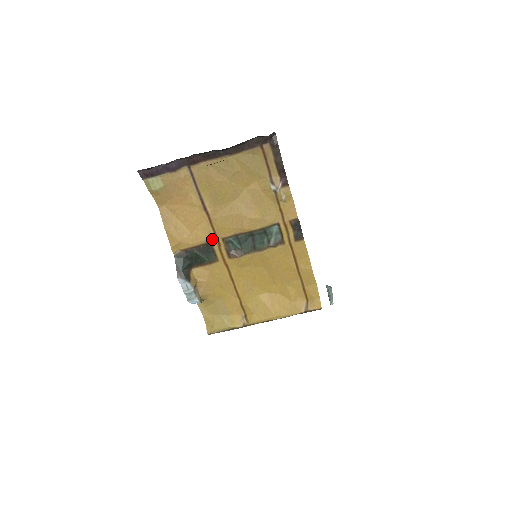
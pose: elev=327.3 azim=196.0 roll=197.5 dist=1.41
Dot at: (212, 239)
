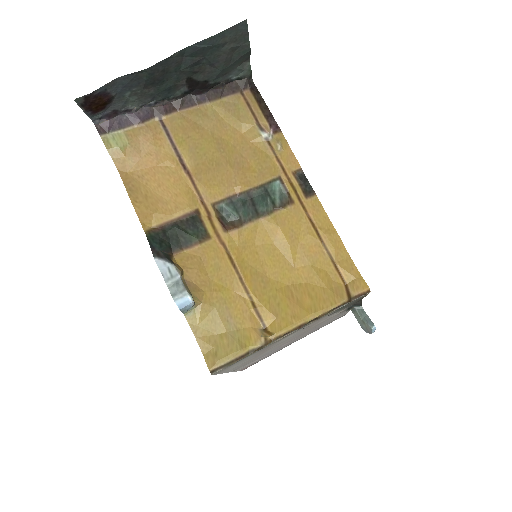
Dot at: (198, 207)
